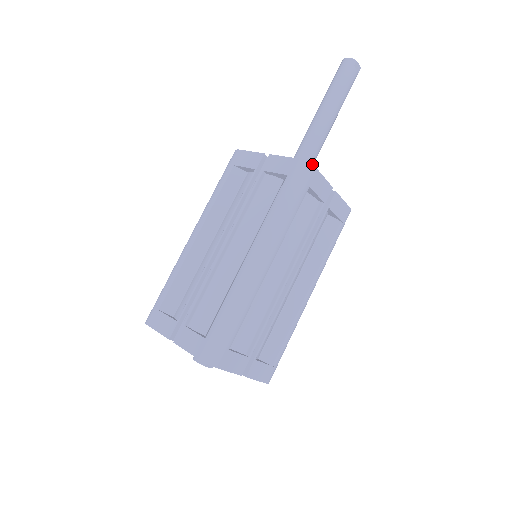
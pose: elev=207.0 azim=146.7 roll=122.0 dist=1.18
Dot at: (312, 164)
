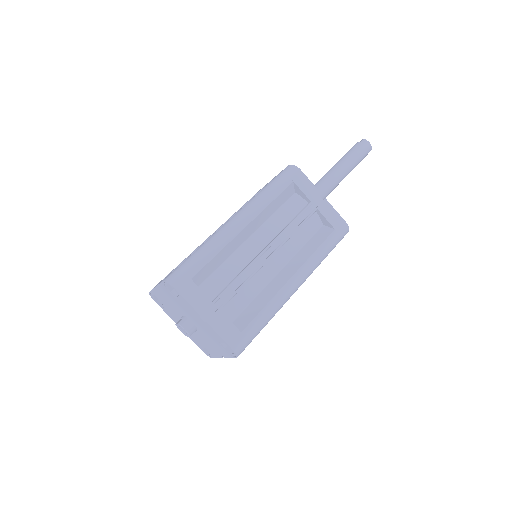
Dot at: occluded
